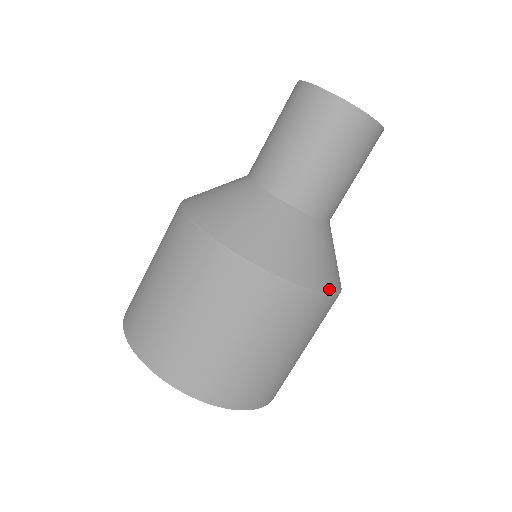
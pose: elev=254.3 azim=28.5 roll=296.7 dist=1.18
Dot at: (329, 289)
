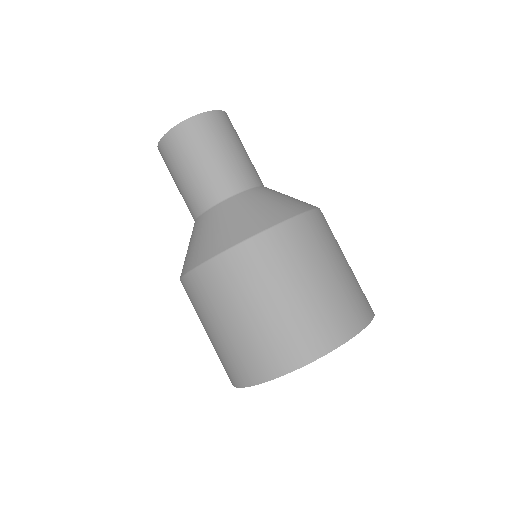
Dot at: occluded
